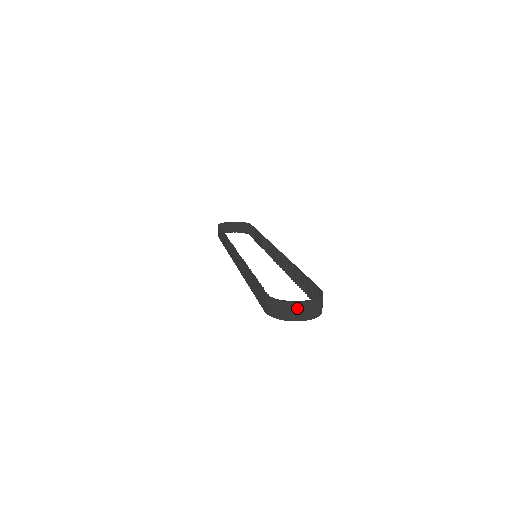
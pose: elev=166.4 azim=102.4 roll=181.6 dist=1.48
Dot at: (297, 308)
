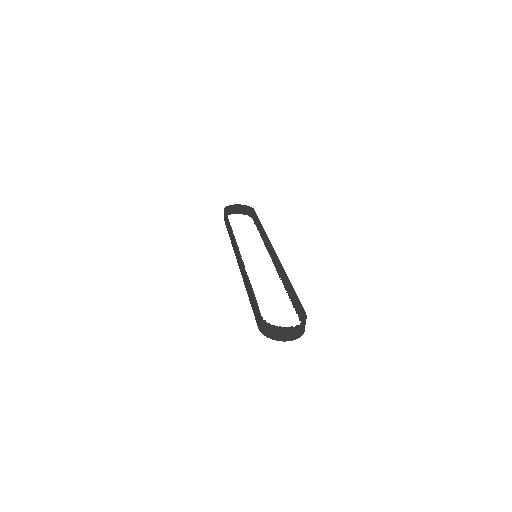
Dot at: (284, 332)
